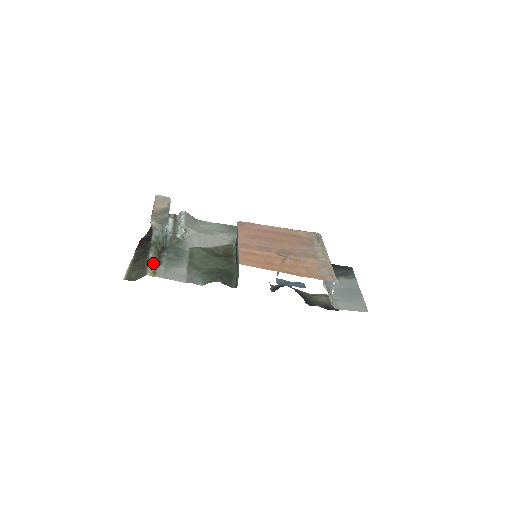
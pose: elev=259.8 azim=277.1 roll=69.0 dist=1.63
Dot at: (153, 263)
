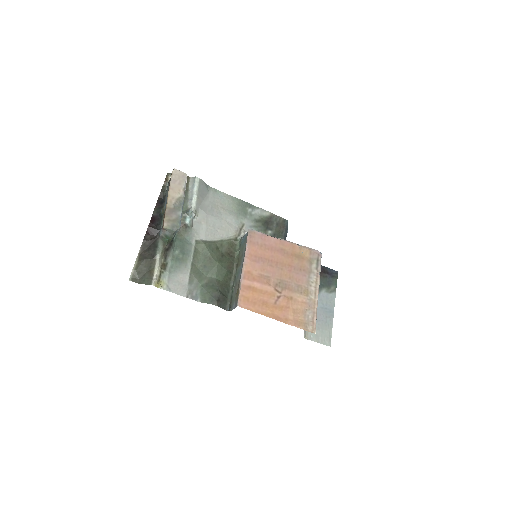
Dot at: (159, 269)
